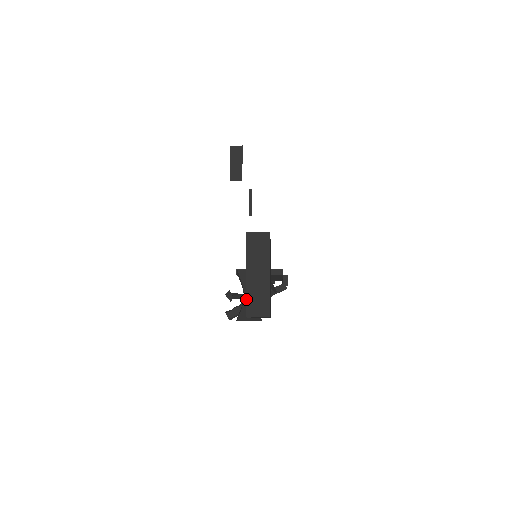
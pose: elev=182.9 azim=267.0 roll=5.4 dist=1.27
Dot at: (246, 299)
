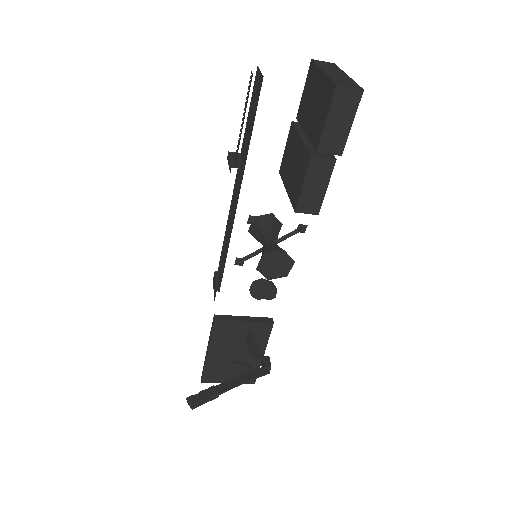
Dot at: (331, 78)
